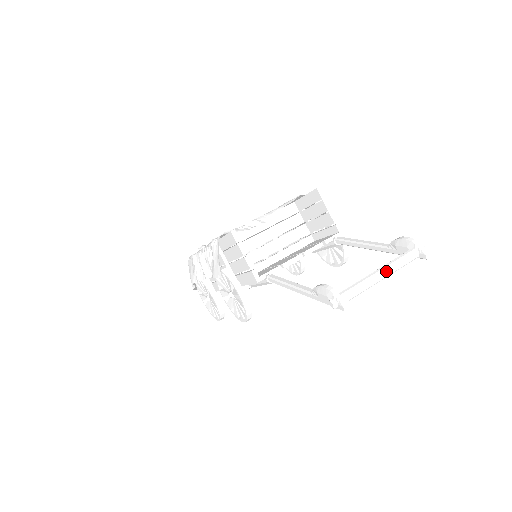
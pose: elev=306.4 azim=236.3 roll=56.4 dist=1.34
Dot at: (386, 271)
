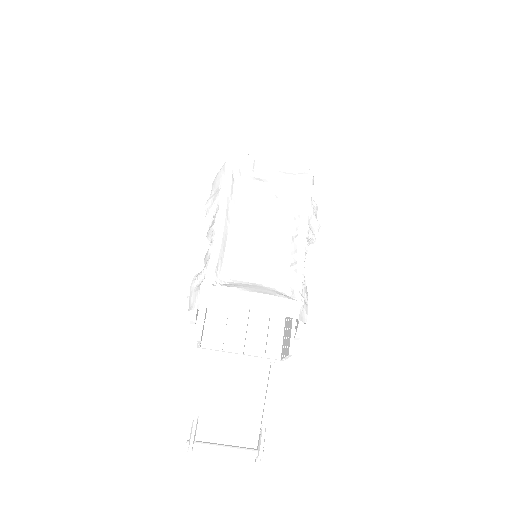
Dot at: occluded
